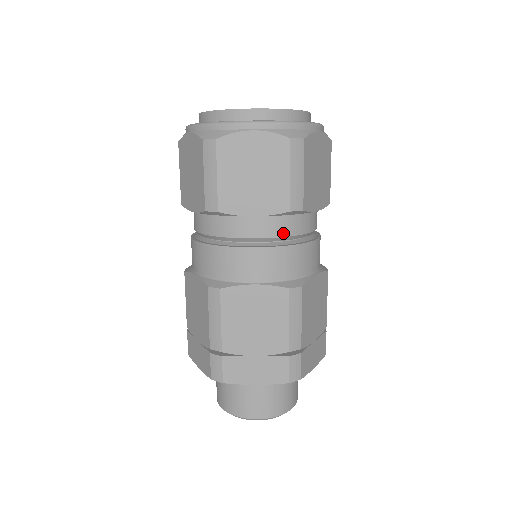
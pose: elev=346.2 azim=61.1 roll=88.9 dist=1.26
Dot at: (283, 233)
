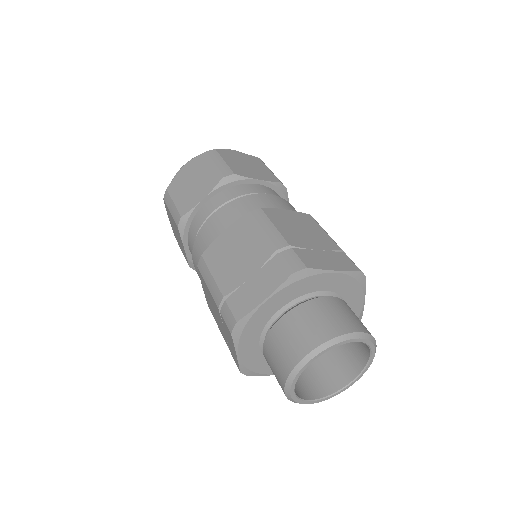
Dot at: occluded
